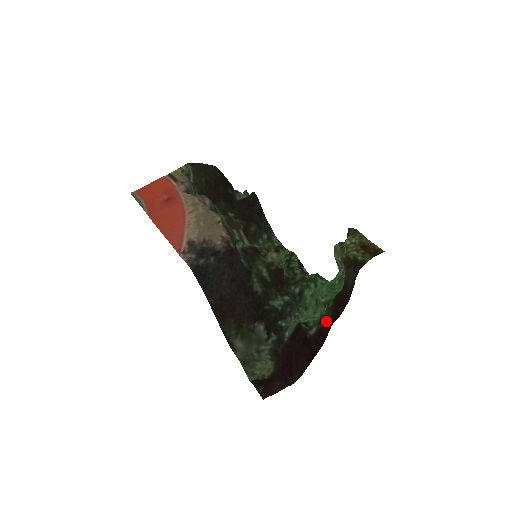
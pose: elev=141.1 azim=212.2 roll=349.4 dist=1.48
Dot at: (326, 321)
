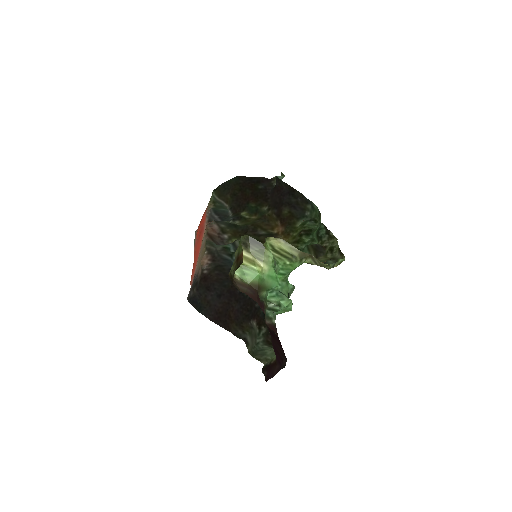
Dot at: (265, 319)
